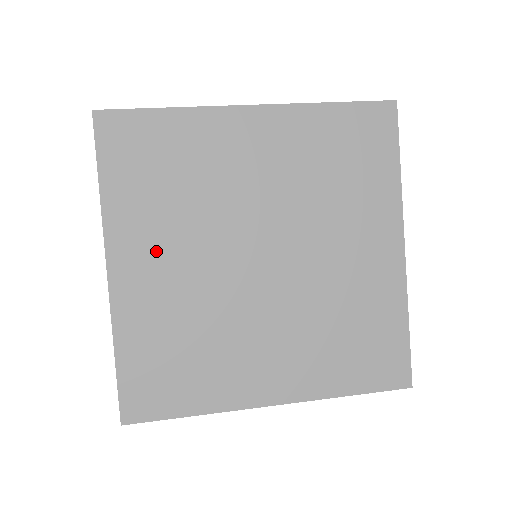
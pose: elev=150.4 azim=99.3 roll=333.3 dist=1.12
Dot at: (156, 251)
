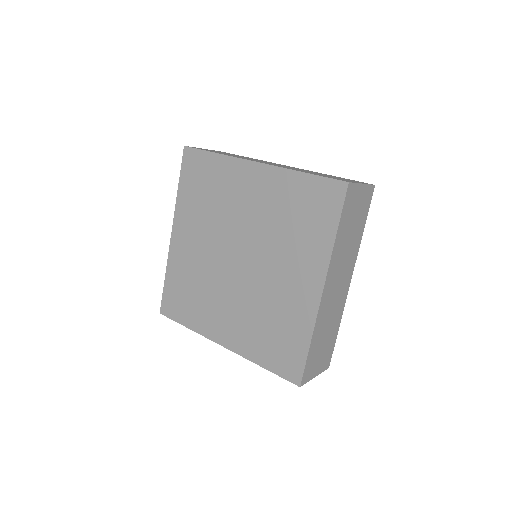
Dot at: (192, 232)
